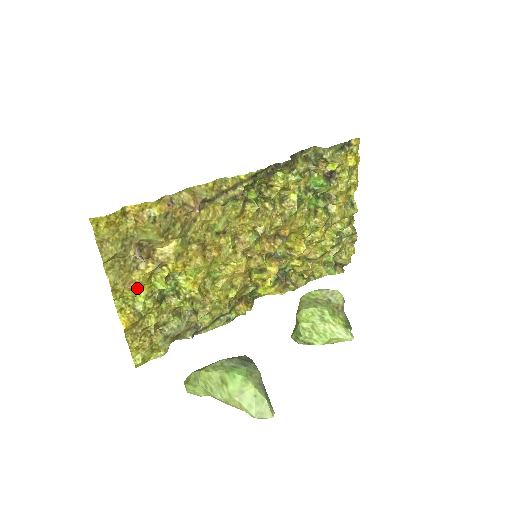
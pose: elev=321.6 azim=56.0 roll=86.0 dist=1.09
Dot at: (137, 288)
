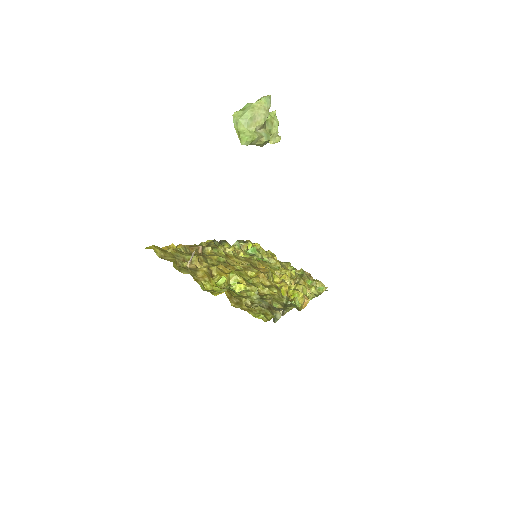
Dot at: (208, 280)
